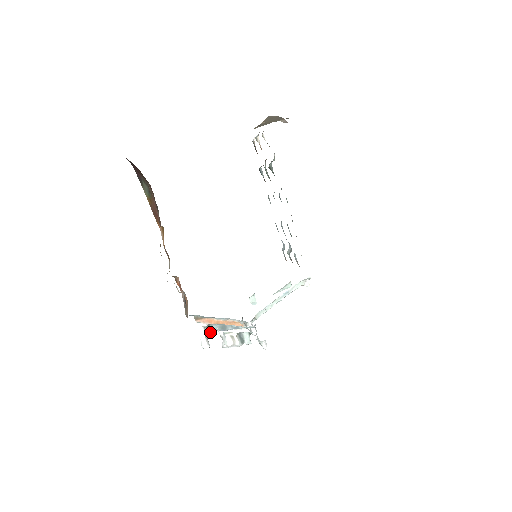
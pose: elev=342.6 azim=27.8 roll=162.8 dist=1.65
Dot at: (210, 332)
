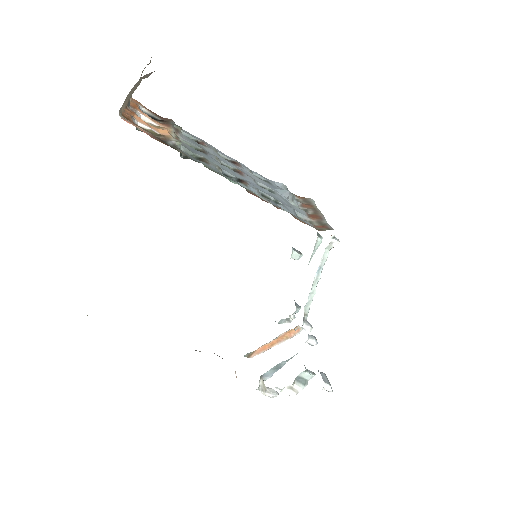
Dot at: (268, 378)
